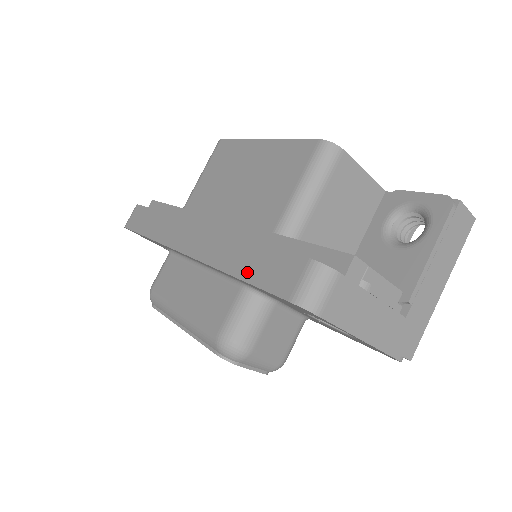
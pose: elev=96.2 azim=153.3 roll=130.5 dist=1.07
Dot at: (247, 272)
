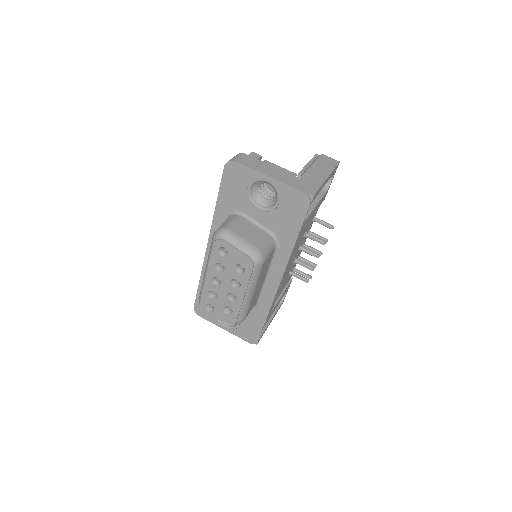
Dot at: occluded
